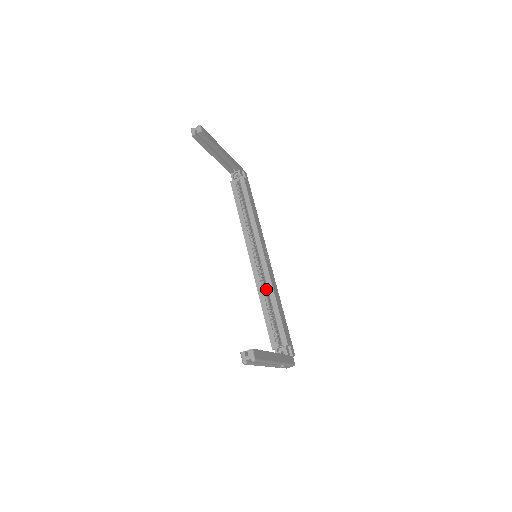
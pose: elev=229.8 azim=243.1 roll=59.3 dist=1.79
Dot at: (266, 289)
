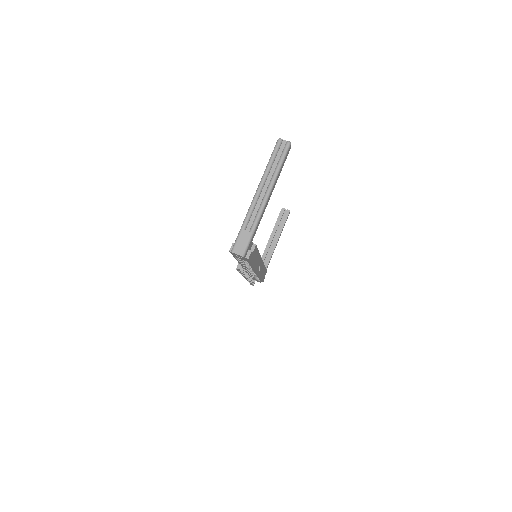
Dot at: occluded
